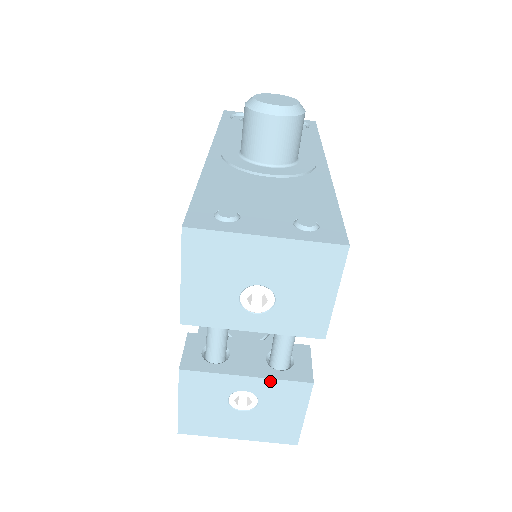
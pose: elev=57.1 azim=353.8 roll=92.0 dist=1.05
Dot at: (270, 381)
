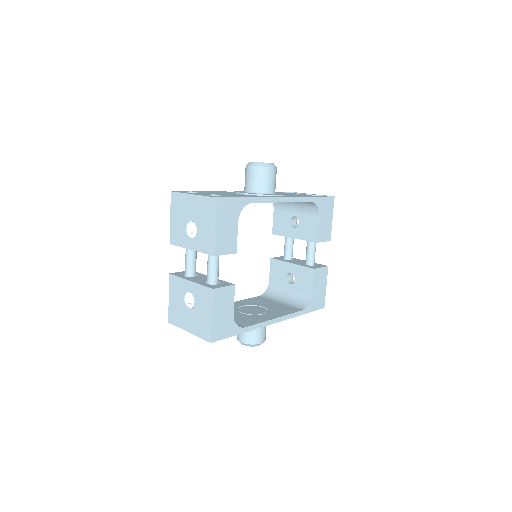
Dot at: (198, 285)
